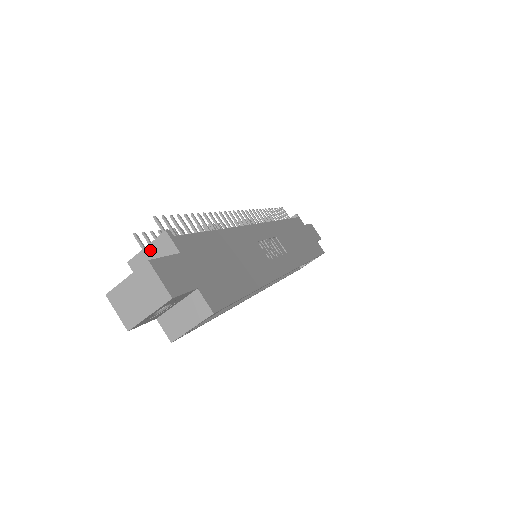
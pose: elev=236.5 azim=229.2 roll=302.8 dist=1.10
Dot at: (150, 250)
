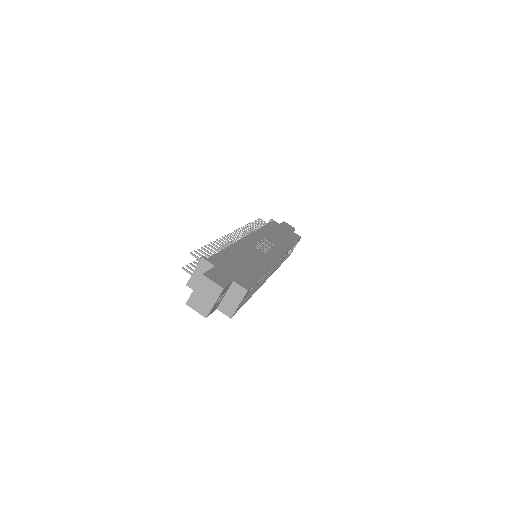
Dot at: (197, 272)
